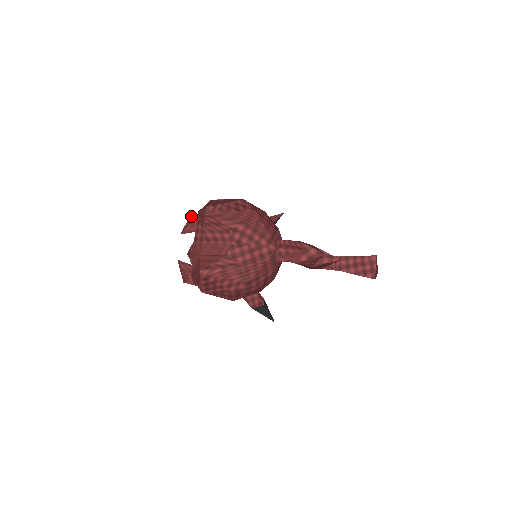
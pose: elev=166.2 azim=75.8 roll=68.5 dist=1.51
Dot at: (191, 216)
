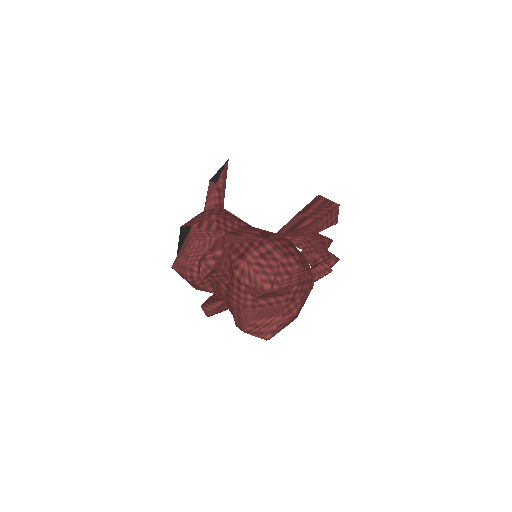
Dot at: (204, 262)
